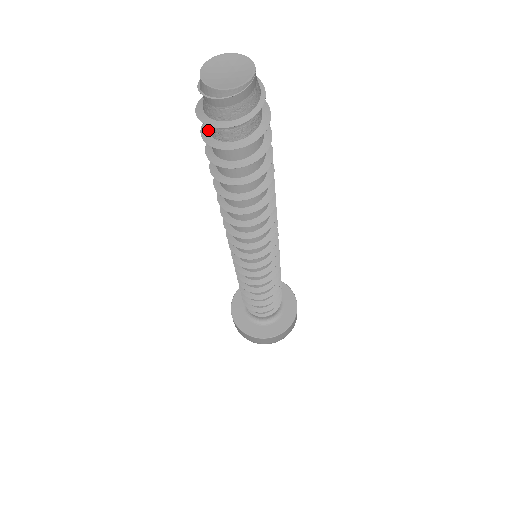
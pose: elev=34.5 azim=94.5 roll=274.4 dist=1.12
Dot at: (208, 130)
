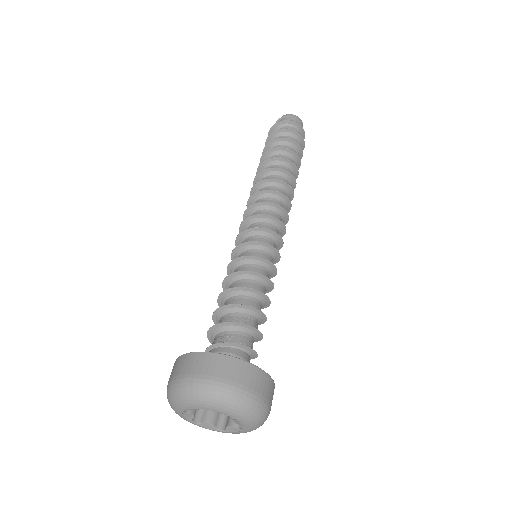
Dot at: (272, 137)
